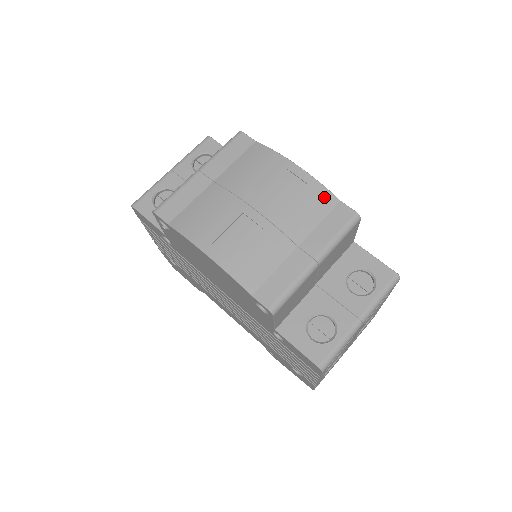
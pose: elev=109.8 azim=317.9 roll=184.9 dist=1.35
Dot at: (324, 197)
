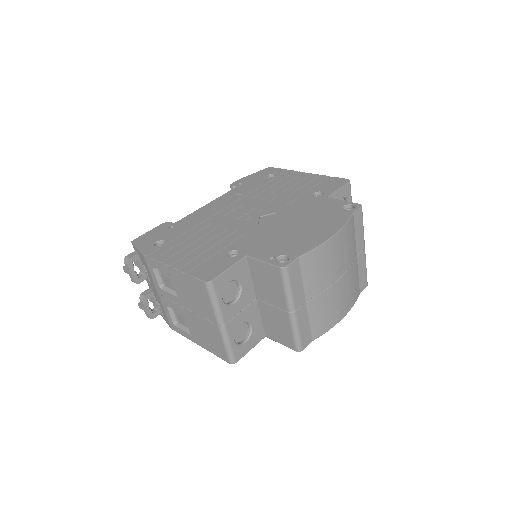
Dot at: (350, 225)
